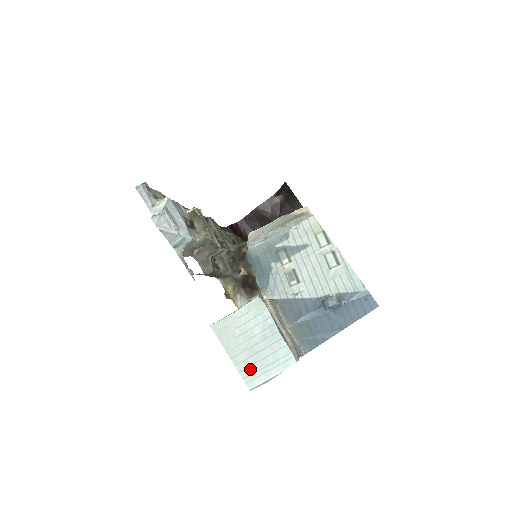
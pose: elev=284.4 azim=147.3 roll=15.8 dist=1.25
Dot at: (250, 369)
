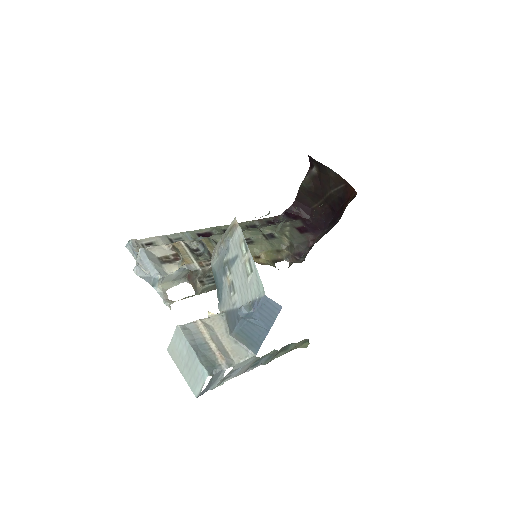
Dot at: (191, 382)
